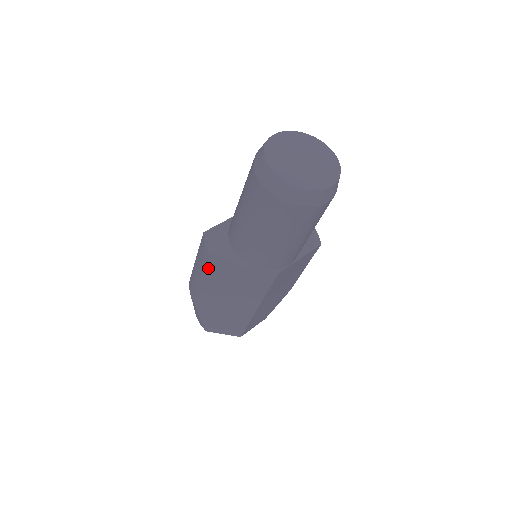
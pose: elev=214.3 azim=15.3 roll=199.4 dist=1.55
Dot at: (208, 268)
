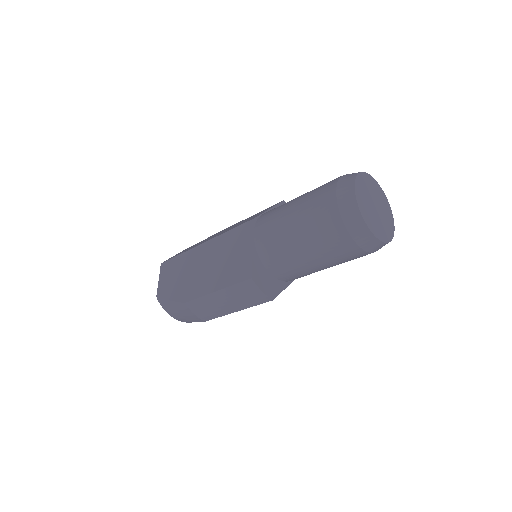
Dot at: (258, 304)
